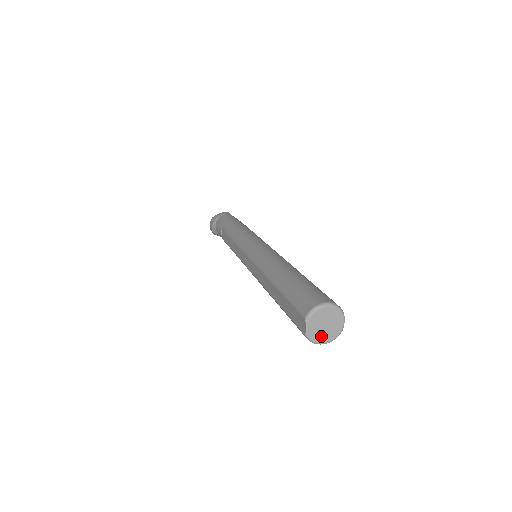
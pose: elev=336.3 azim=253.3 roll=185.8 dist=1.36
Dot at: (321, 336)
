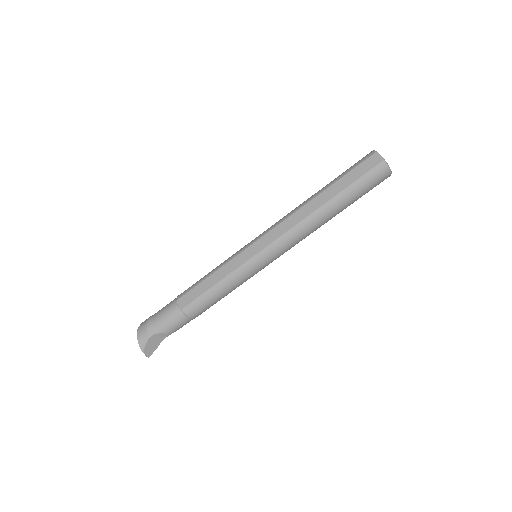
Dot at: occluded
